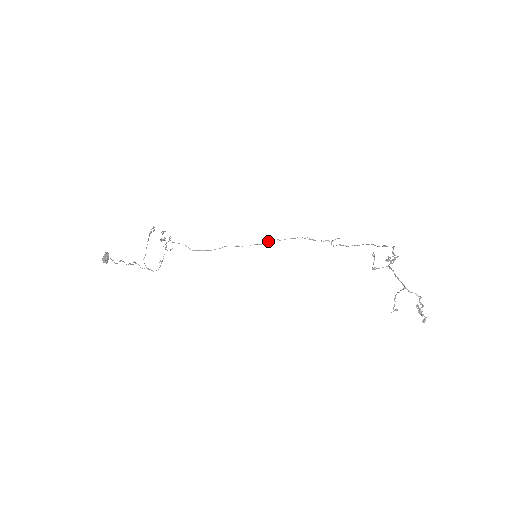
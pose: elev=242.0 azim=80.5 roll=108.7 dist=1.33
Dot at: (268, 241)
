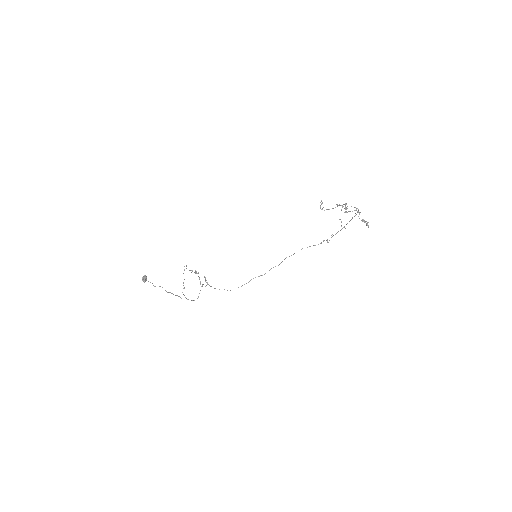
Dot at: (281, 262)
